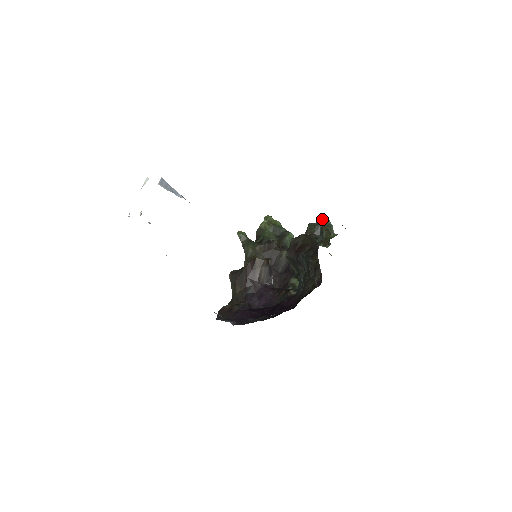
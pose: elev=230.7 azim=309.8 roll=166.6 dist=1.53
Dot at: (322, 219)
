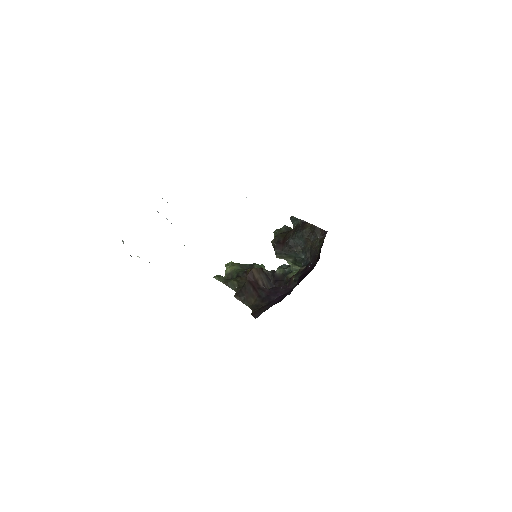
Dot at: occluded
